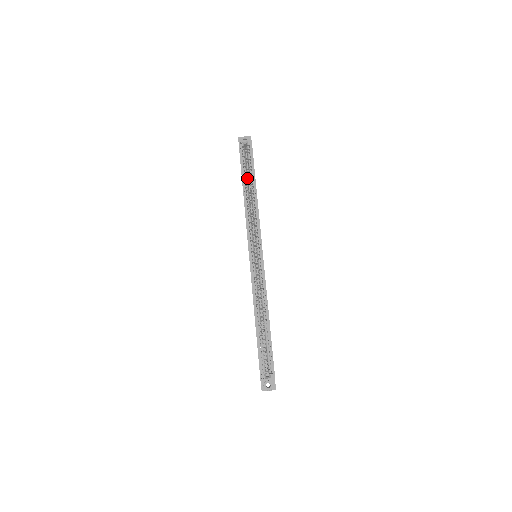
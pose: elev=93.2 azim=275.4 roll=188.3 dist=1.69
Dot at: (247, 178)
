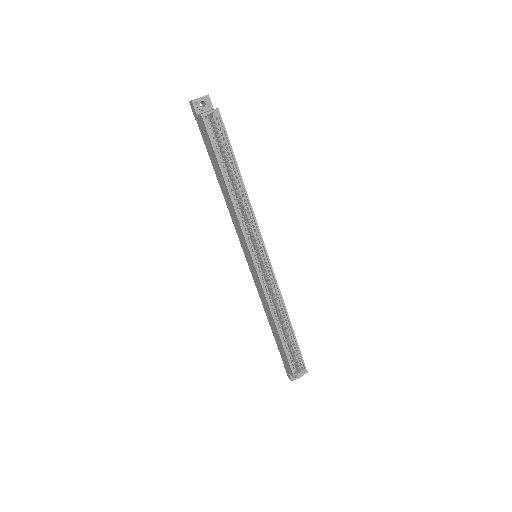
Dot at: occluded
